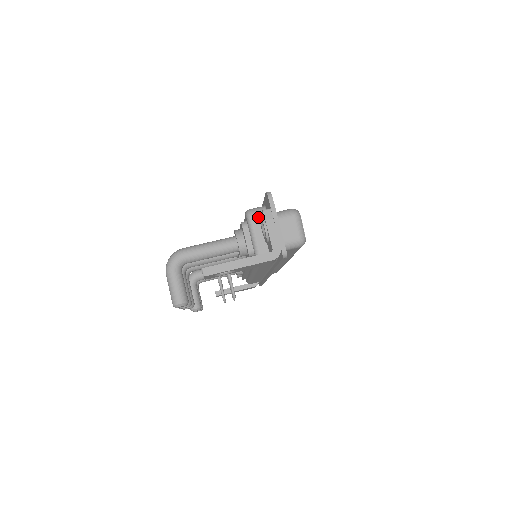
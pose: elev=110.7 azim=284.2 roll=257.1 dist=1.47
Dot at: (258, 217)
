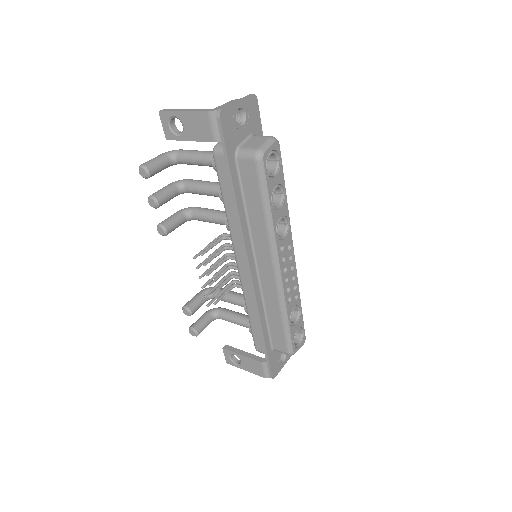
Dot at: occluded
